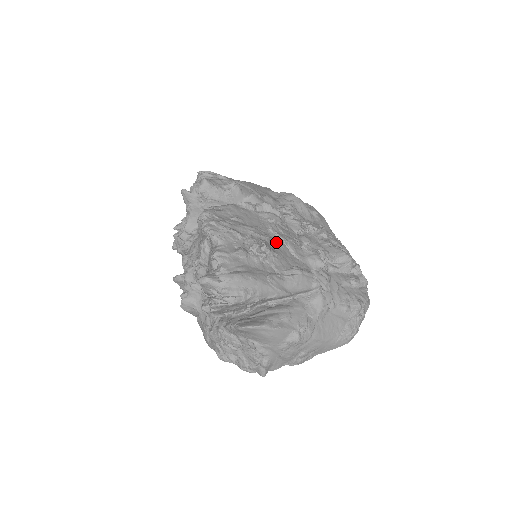
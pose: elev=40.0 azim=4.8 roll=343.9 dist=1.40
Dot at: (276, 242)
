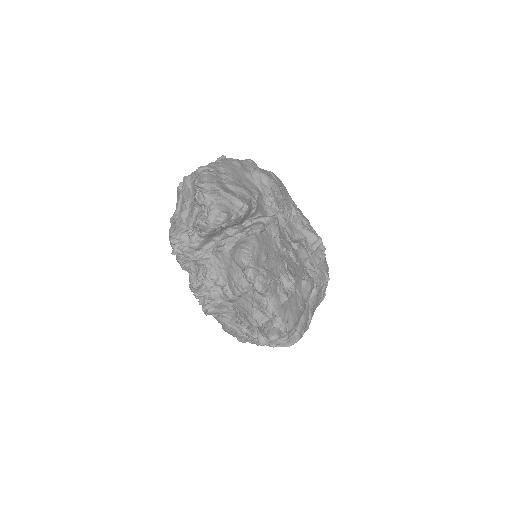
Dot at: (288, 261)
